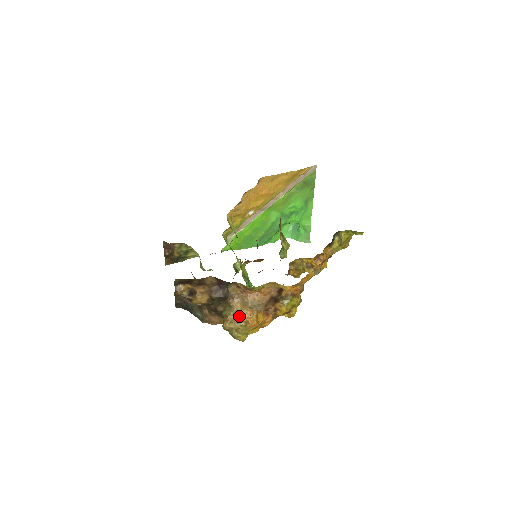
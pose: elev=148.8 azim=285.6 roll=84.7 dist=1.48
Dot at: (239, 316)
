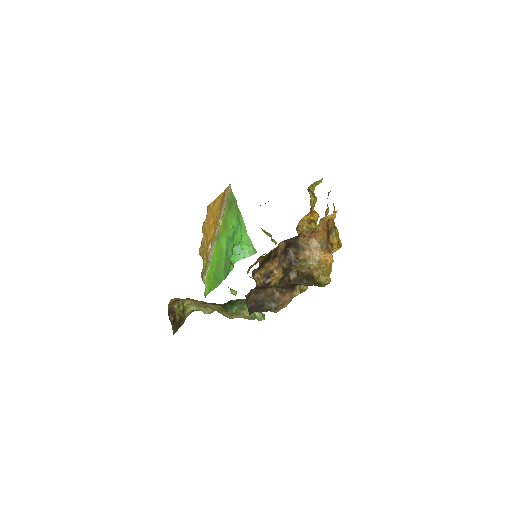
Dot at: (318, 261)
